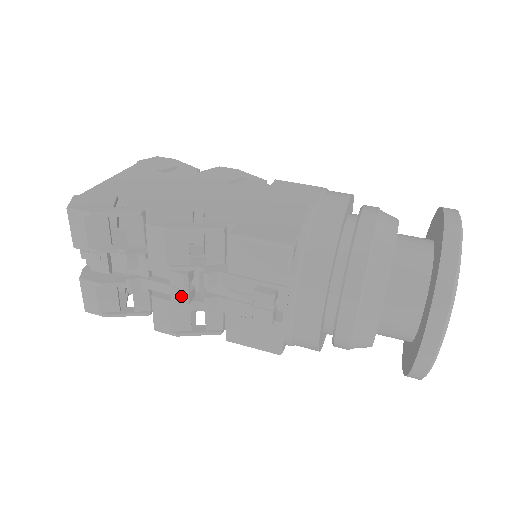
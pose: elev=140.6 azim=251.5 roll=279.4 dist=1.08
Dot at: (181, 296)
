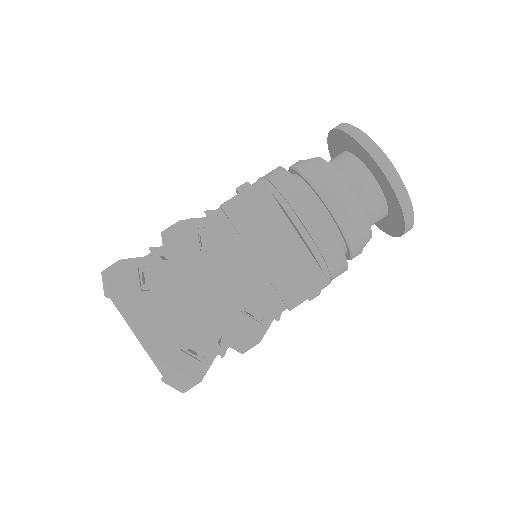
Dot at: occluded
